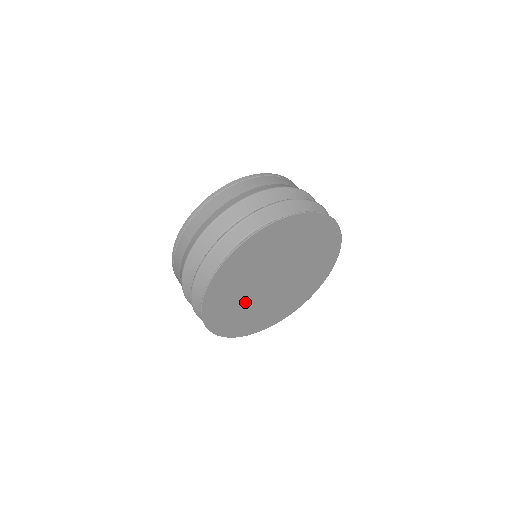
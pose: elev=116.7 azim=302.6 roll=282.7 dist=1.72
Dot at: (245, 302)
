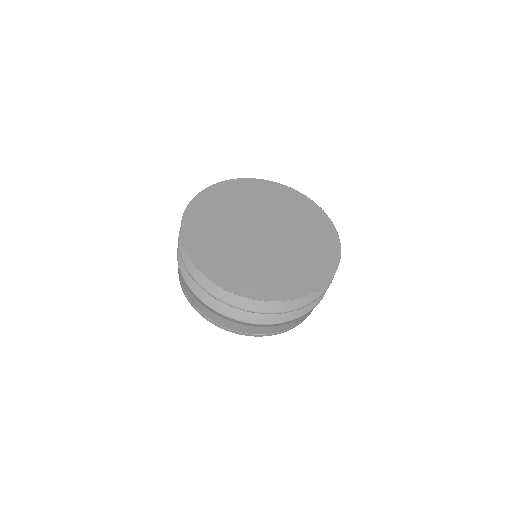
Dot at: (229, 240)
